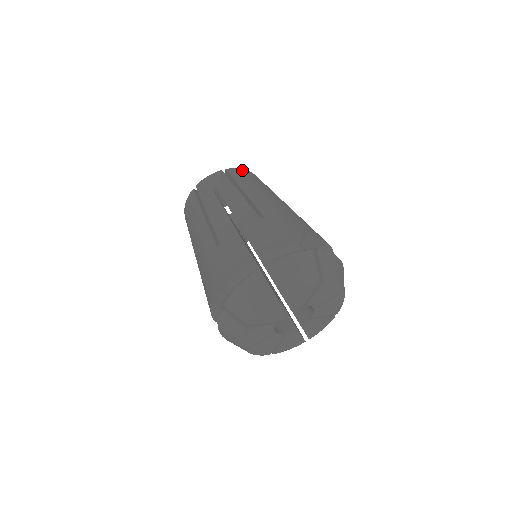
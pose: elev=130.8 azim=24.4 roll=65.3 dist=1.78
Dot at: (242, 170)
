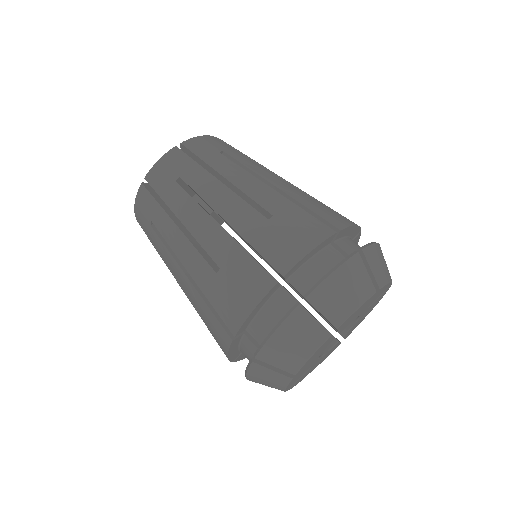
Dot at: occluded
